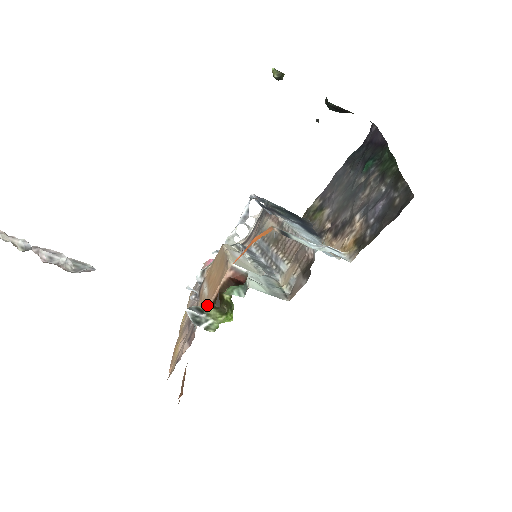
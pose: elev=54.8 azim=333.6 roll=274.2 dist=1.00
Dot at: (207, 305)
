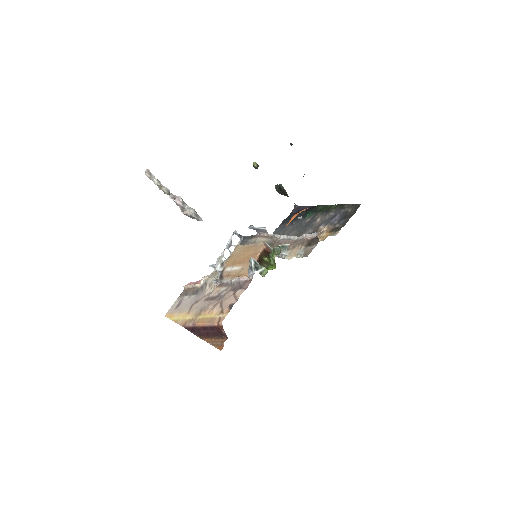
Dot at: occluded
